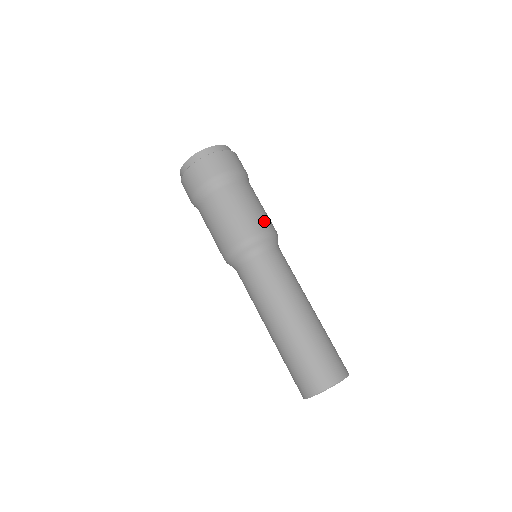
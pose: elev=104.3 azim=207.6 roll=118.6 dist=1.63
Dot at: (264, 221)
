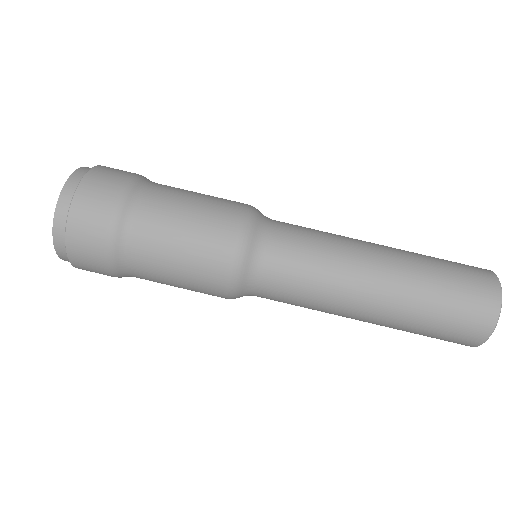
Dot at: (229, 203)
